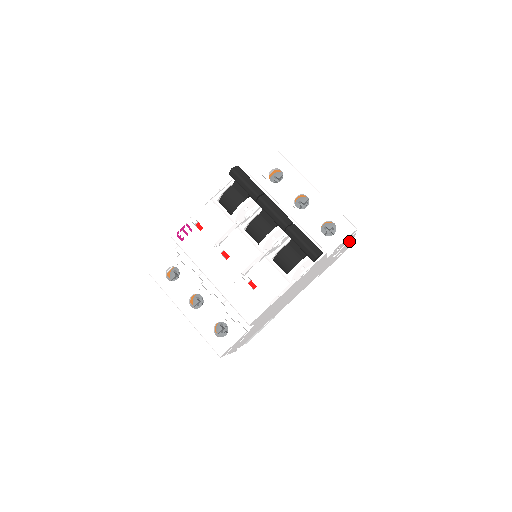
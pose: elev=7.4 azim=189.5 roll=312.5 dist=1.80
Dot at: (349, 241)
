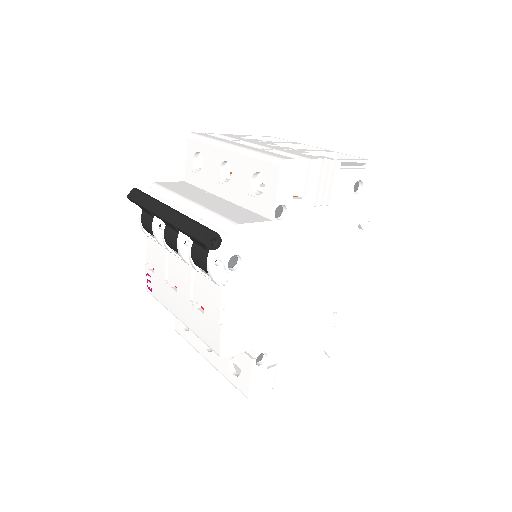
Dot at: (328, 171)
